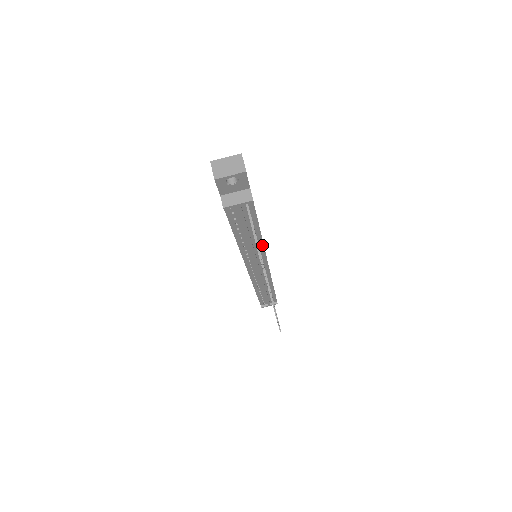
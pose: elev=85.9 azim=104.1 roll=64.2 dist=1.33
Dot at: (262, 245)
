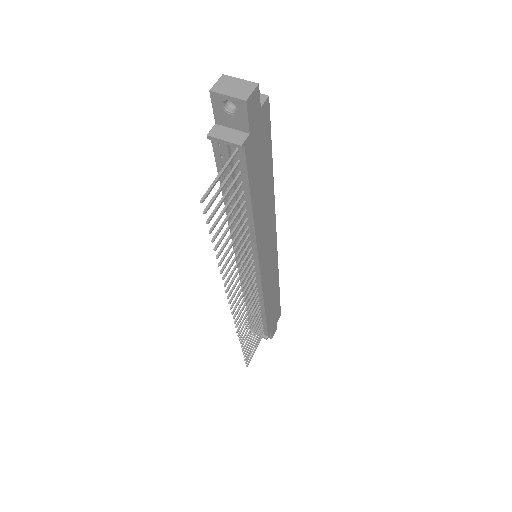
Dot at: (254, 234)
